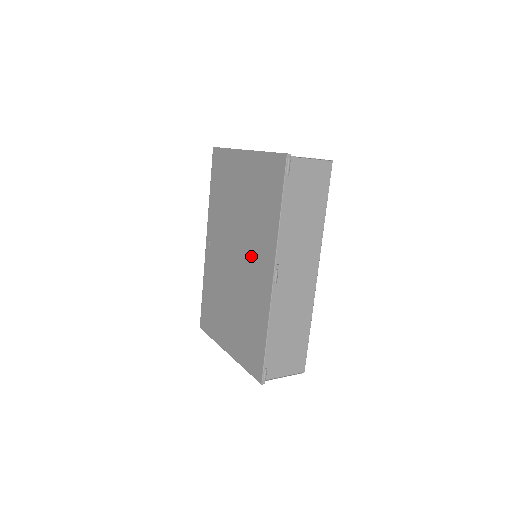
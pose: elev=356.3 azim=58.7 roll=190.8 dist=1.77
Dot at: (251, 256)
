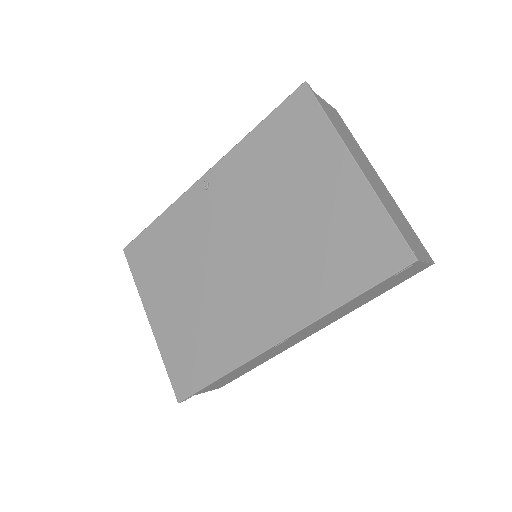
Dot at: (263, 285)
